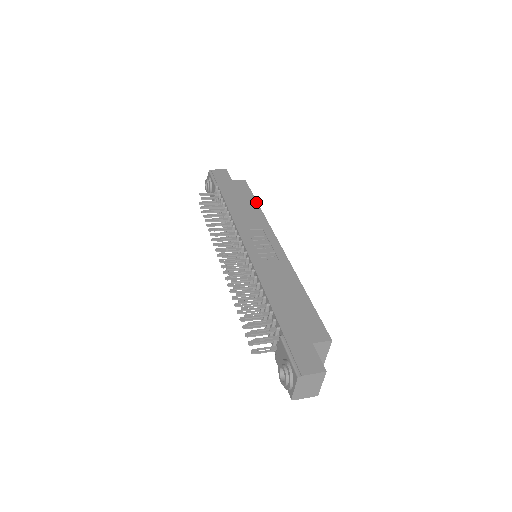
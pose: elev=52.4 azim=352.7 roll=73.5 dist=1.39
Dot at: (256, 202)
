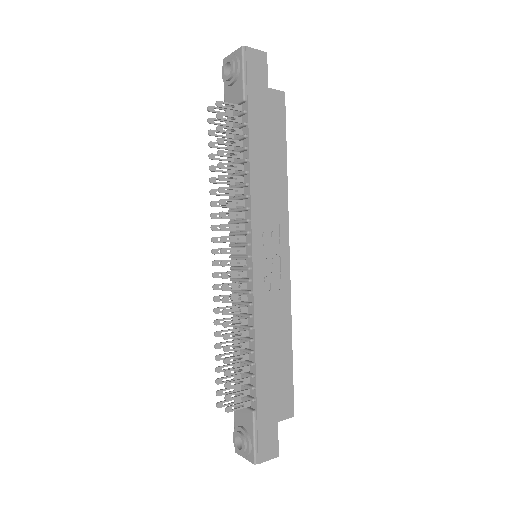
Dot at: (286, 158)
